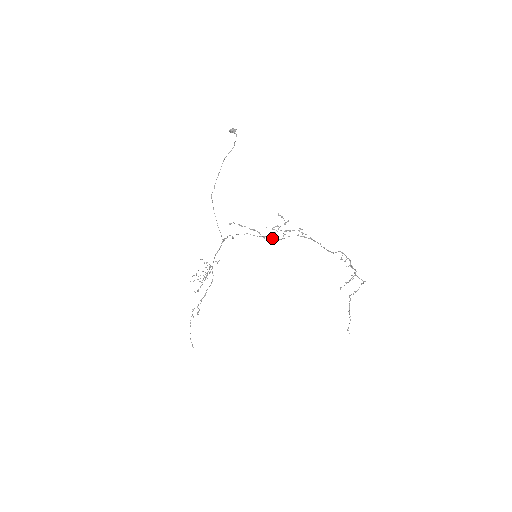
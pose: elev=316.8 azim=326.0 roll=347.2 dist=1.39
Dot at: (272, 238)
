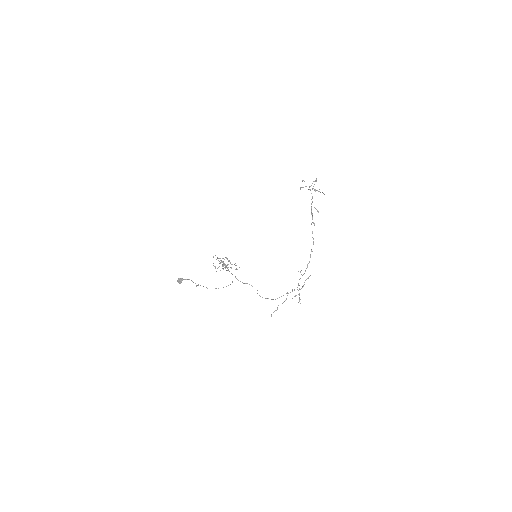
Dot at: occluded
